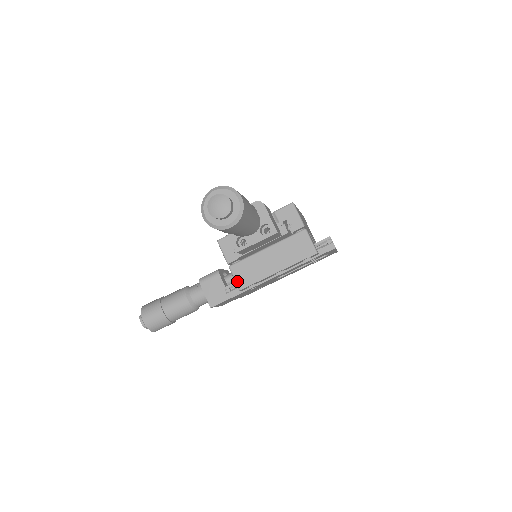
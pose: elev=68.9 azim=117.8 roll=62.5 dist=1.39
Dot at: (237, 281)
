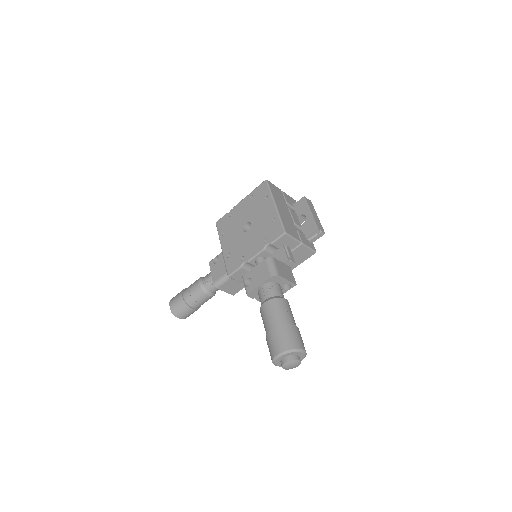
Dot at: occluded
